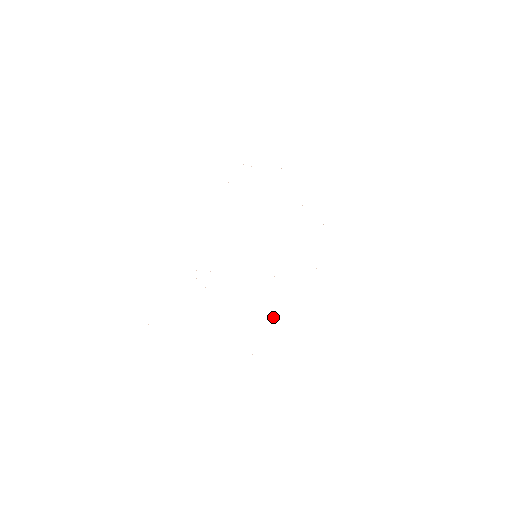
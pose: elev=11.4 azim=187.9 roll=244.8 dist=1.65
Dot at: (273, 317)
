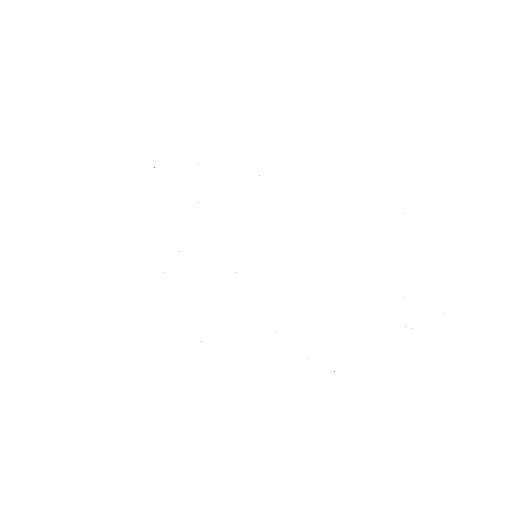
Dot at: occluded
